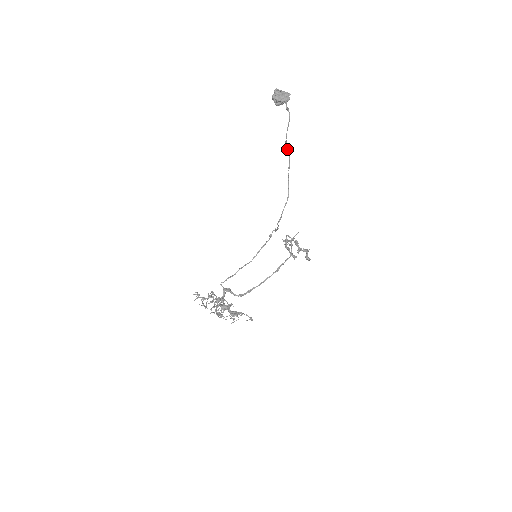
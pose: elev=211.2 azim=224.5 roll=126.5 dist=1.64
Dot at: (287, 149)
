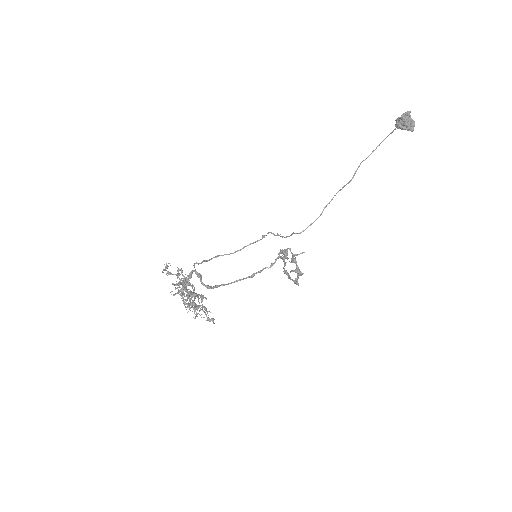
Dot at: (357, 169)
